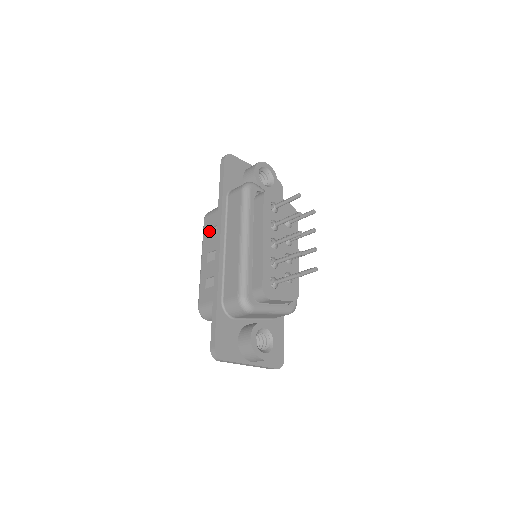
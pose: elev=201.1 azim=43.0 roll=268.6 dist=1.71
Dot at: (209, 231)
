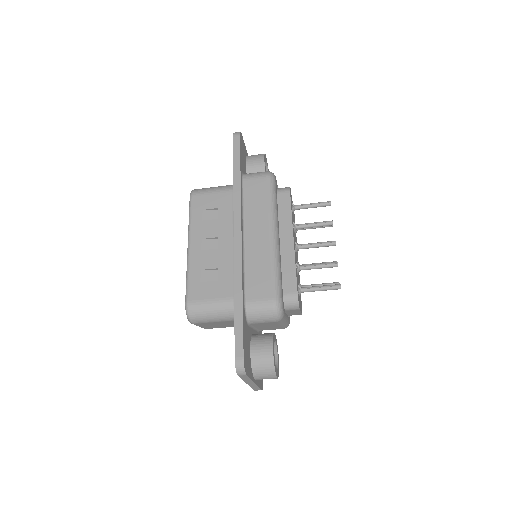
Dot at: (203, 212)
